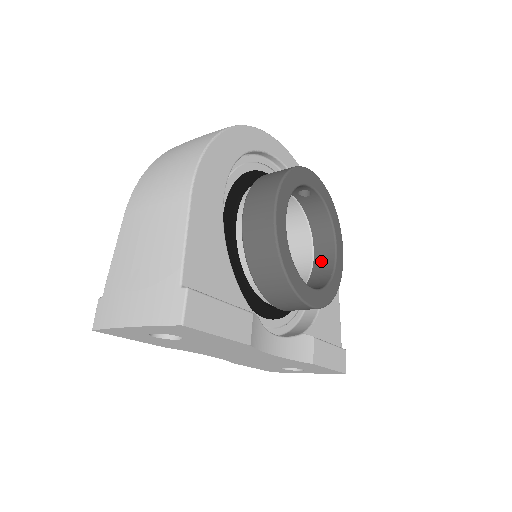
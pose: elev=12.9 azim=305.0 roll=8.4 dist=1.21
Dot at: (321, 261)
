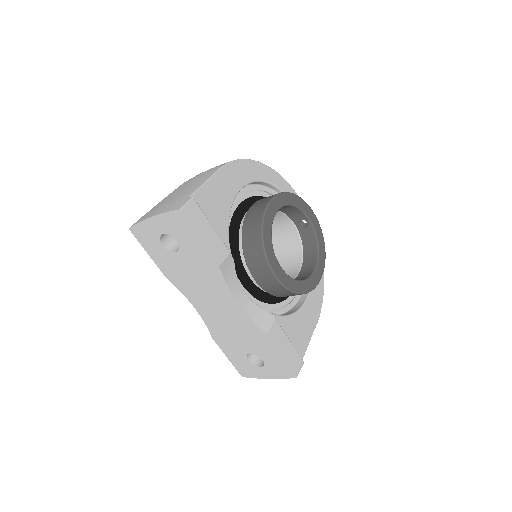
Dot at: (302, 275)
